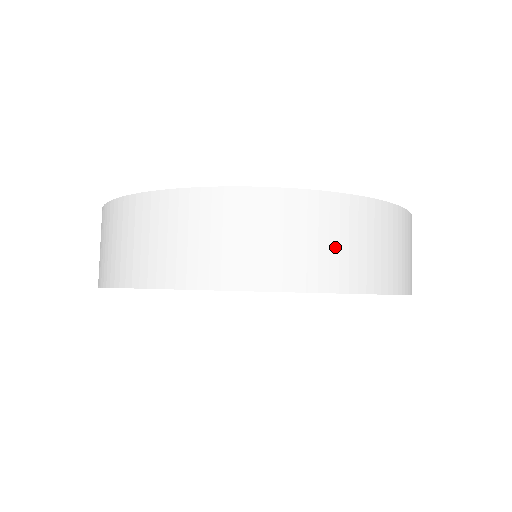
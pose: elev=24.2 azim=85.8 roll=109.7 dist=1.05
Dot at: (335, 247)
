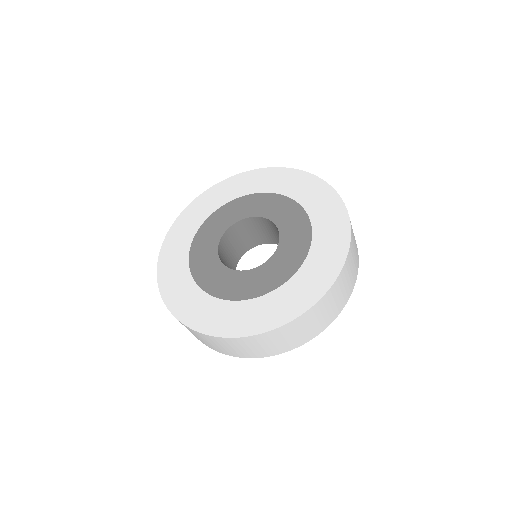
Dot at: (226, 348)
